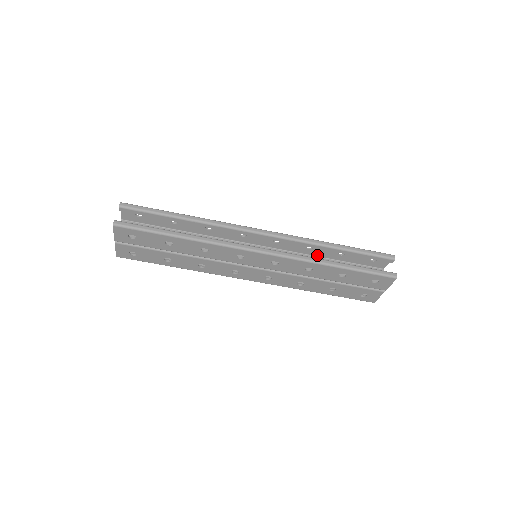
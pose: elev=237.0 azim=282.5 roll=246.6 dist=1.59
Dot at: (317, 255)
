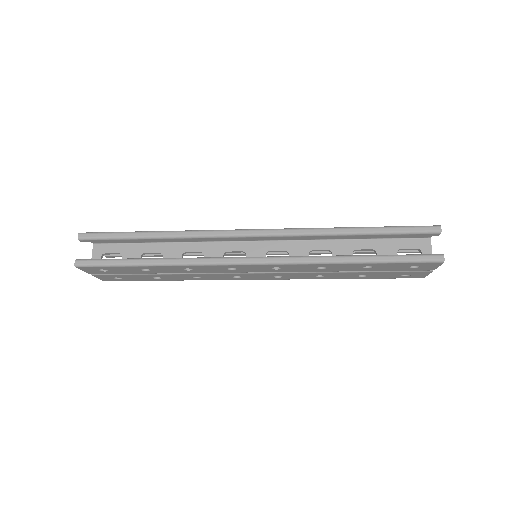
Dot at: (335, 238)
